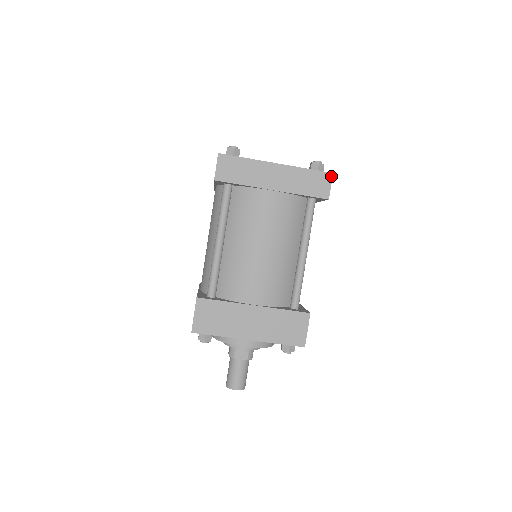
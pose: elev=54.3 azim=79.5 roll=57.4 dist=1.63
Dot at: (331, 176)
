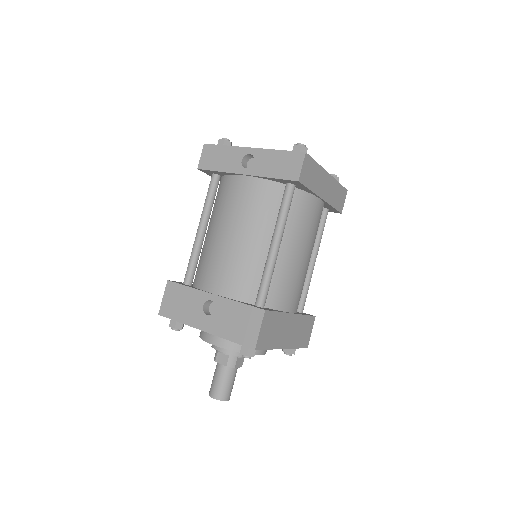
Dot at: (346, 193)
